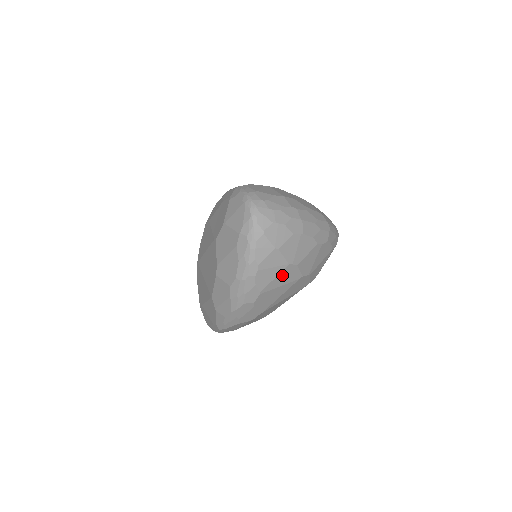
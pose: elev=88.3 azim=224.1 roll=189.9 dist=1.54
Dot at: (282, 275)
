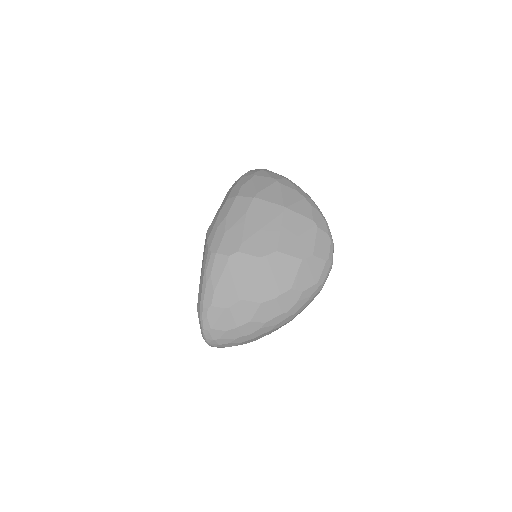
Dot at: occluded
